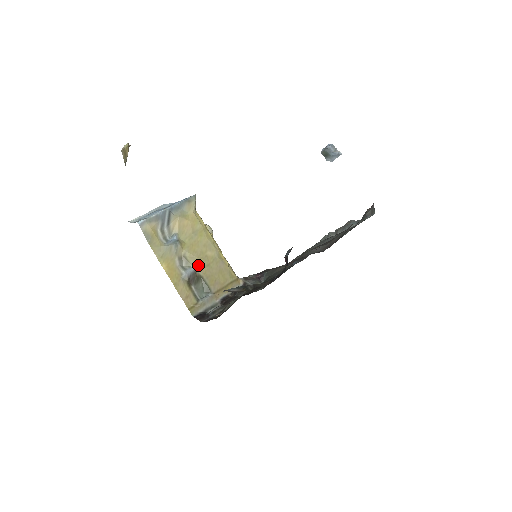
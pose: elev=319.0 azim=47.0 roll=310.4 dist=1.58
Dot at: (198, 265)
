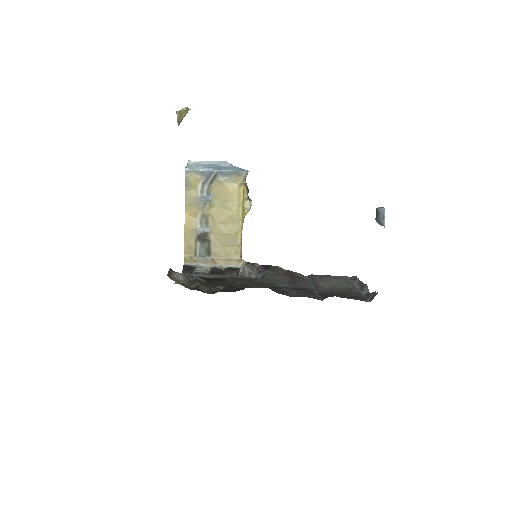
Dot at: (214, 229)
